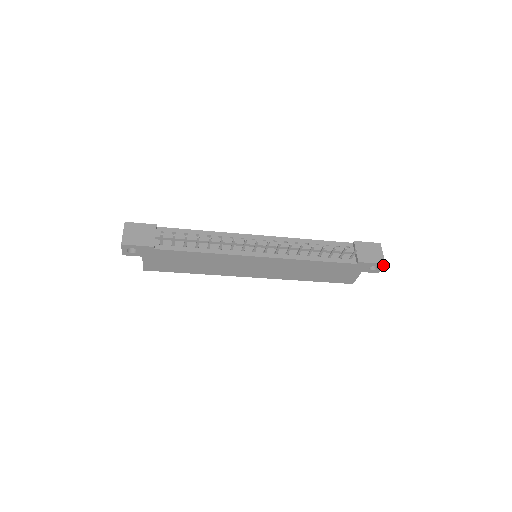
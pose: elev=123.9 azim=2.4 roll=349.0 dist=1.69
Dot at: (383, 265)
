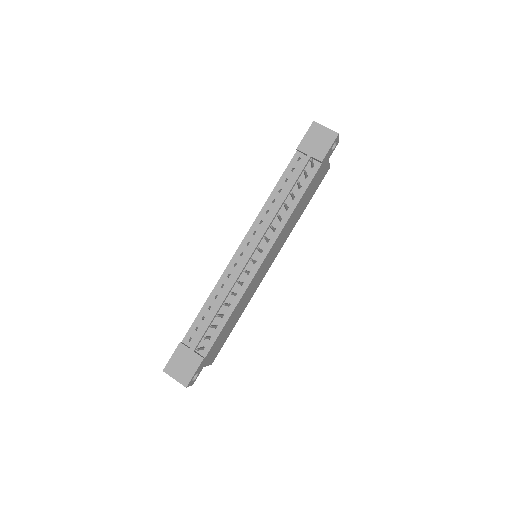
Dot at: (338, 136)
